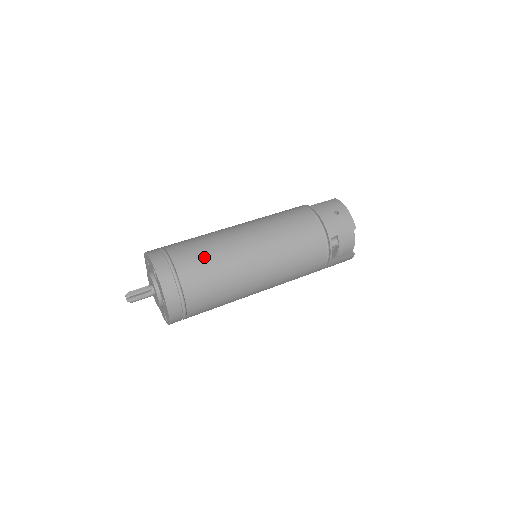
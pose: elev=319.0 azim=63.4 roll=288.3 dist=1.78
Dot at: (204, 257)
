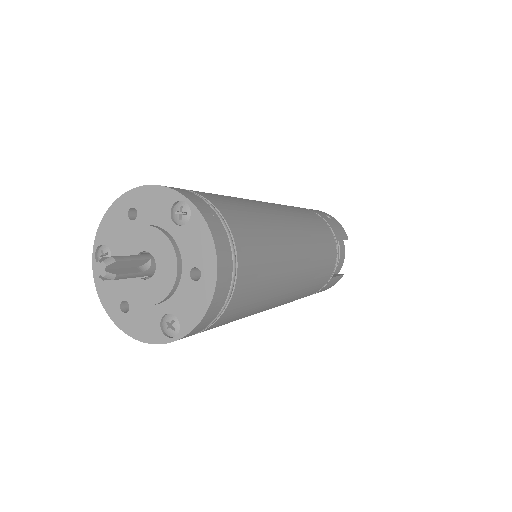
Dot at: (245, 209)
